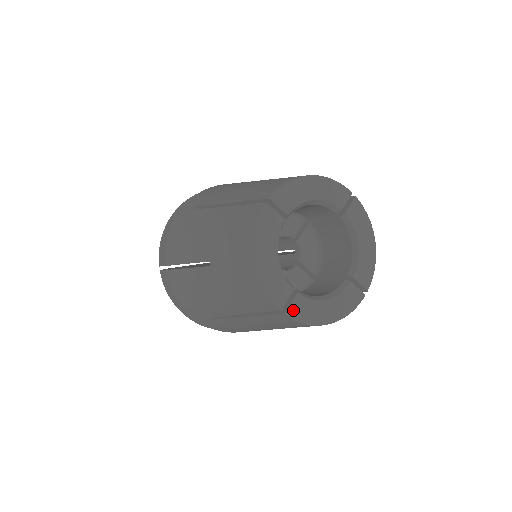
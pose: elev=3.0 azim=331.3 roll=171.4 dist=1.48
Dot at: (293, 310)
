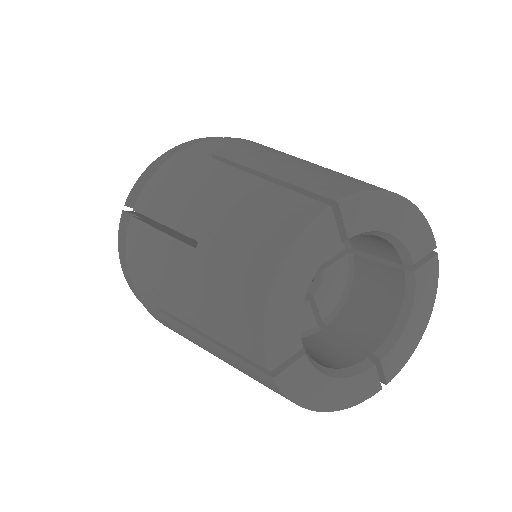
Dot at: (287, 377)
